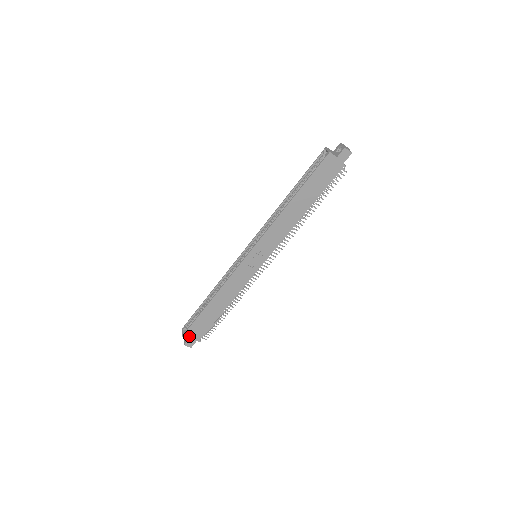
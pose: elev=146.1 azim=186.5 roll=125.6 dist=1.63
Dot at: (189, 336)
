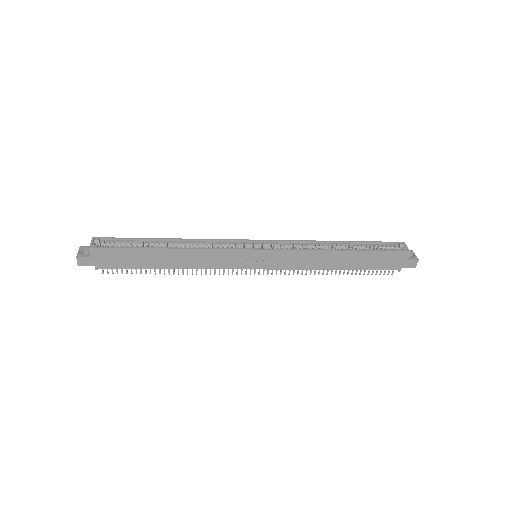
Dot at: (96, 254)
